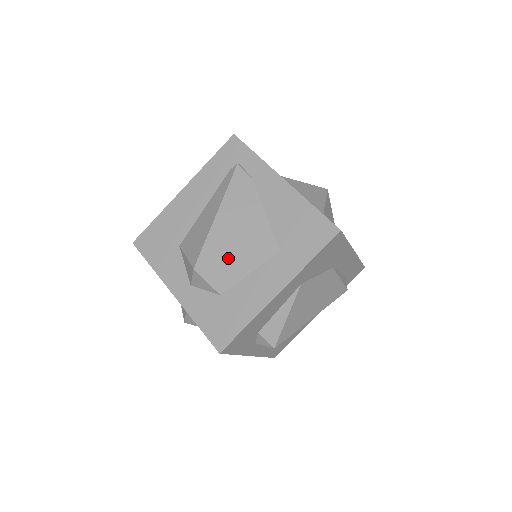
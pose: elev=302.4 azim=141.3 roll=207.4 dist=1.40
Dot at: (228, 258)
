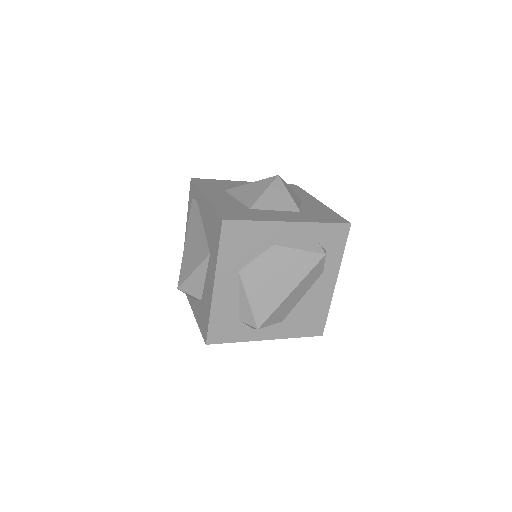
Dot at: (189, 273)
